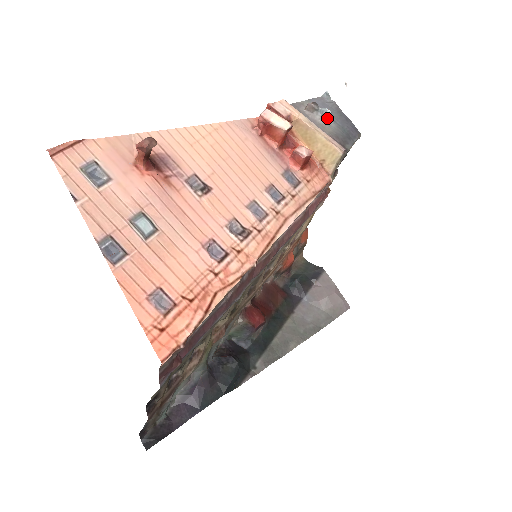
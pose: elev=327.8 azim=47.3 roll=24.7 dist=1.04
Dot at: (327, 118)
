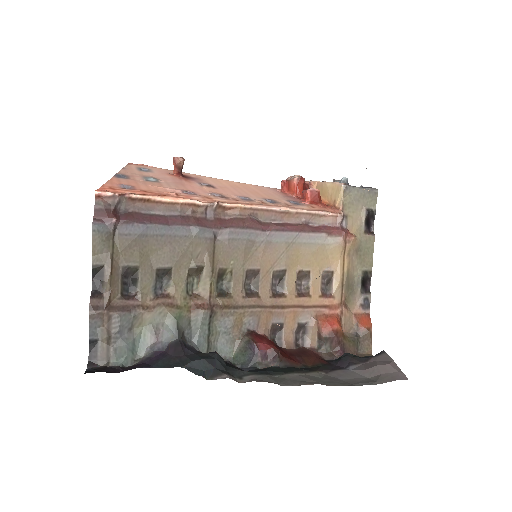
Dot at: occluded
